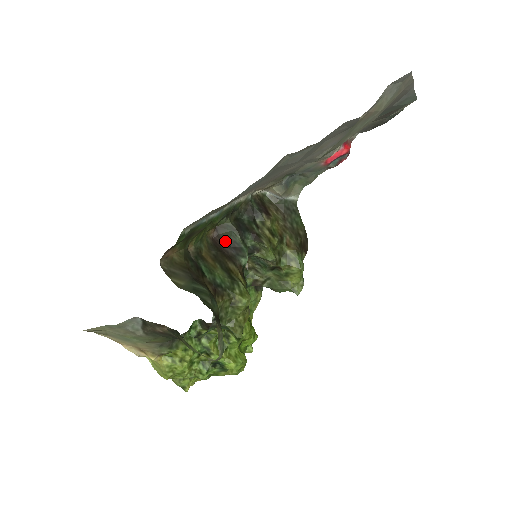
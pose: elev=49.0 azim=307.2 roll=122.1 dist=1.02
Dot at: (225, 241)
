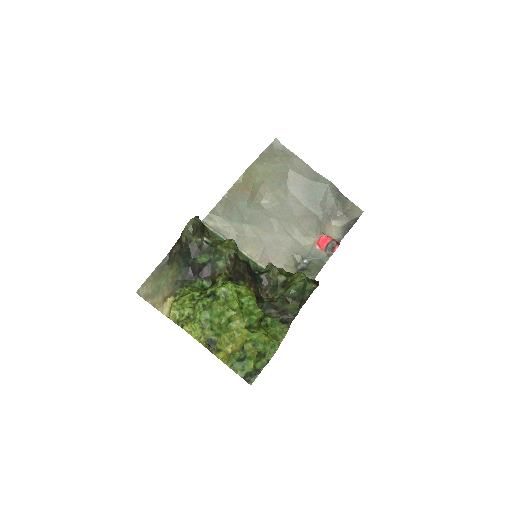
Dot at: occluded
